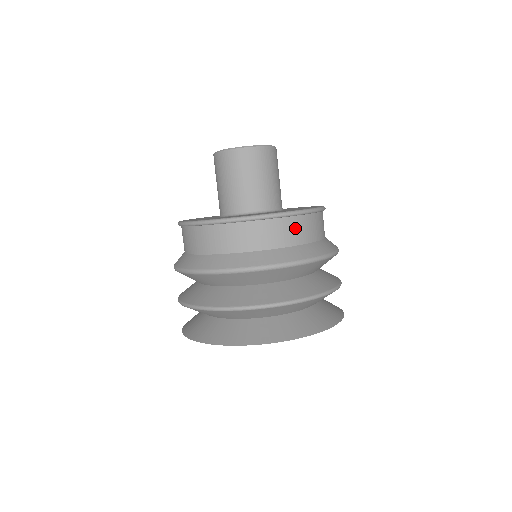
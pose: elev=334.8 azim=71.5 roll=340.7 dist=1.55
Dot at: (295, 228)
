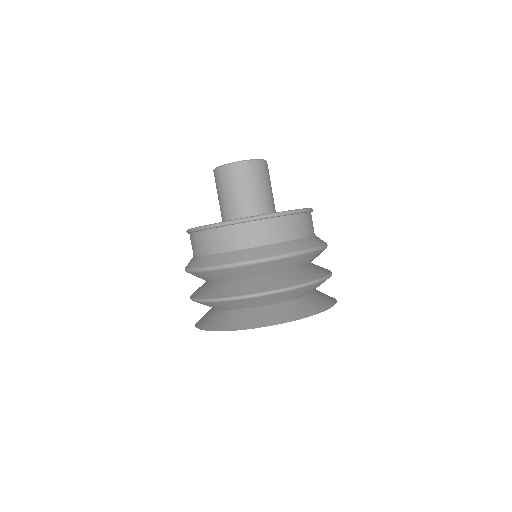
Dot at: (230, 236)
